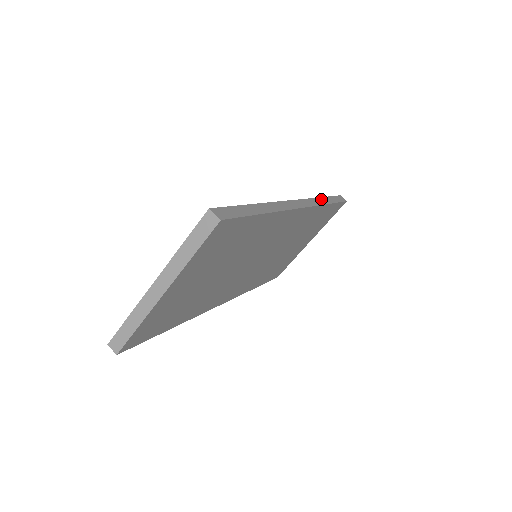
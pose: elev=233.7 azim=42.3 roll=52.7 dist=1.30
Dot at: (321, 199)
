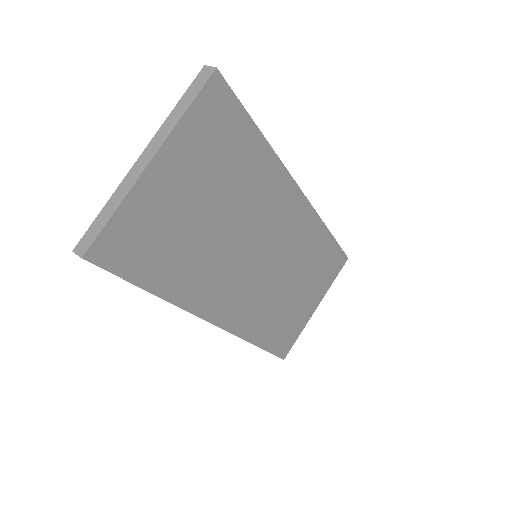
Dot at: occluded
